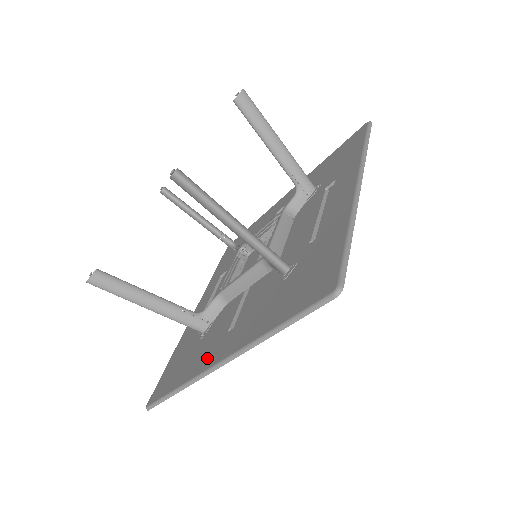
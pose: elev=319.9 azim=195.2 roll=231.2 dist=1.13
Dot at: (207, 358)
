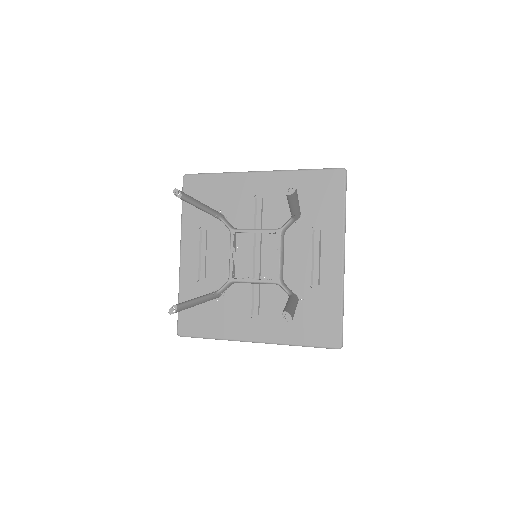
Dot at: (238, 330)
